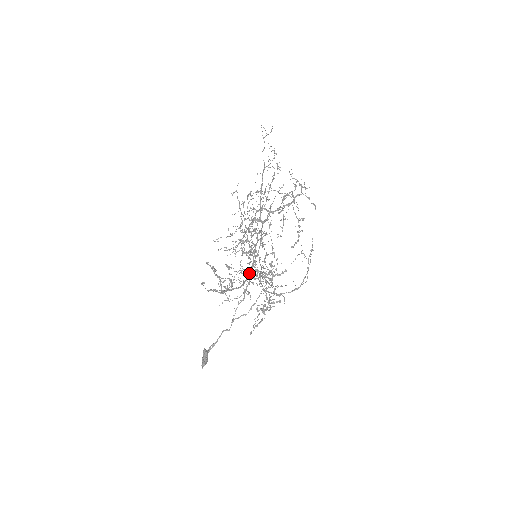
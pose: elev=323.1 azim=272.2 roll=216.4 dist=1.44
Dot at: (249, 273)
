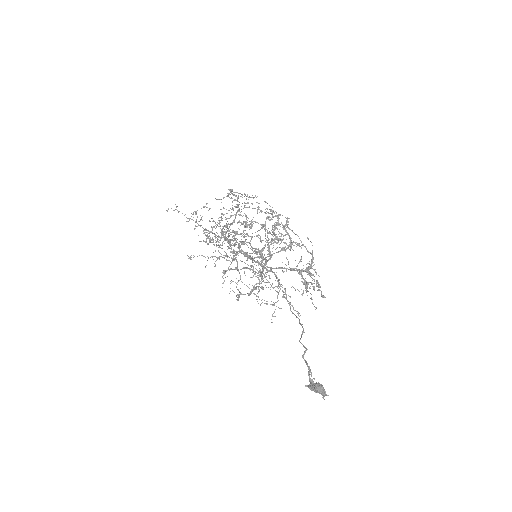
Dot at: occluded
